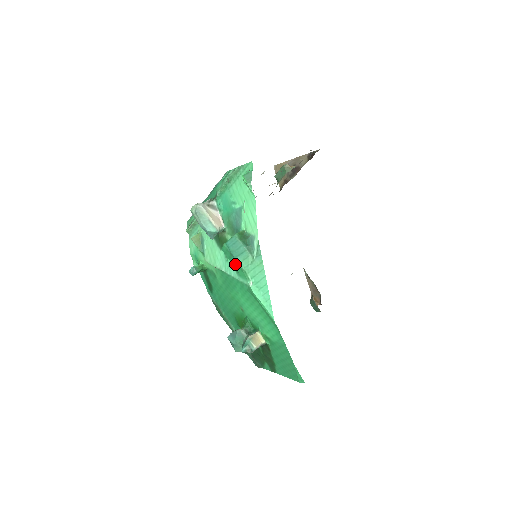
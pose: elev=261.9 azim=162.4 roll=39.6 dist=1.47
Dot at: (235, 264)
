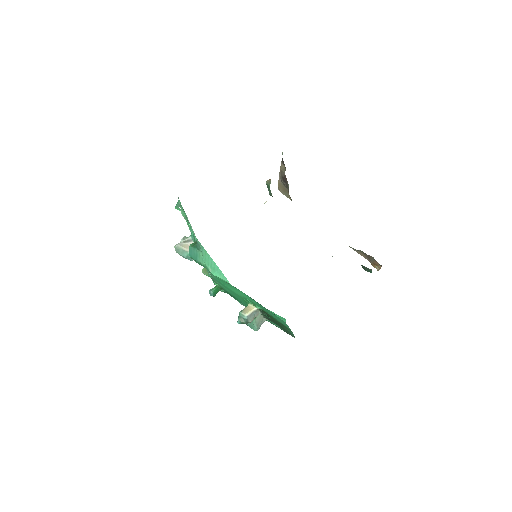
Dot at: (202, 265)
